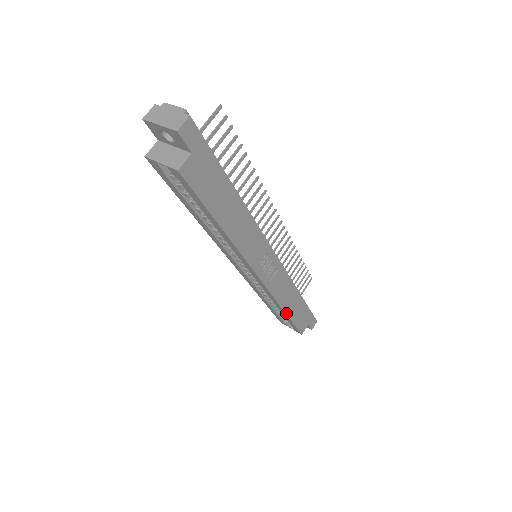
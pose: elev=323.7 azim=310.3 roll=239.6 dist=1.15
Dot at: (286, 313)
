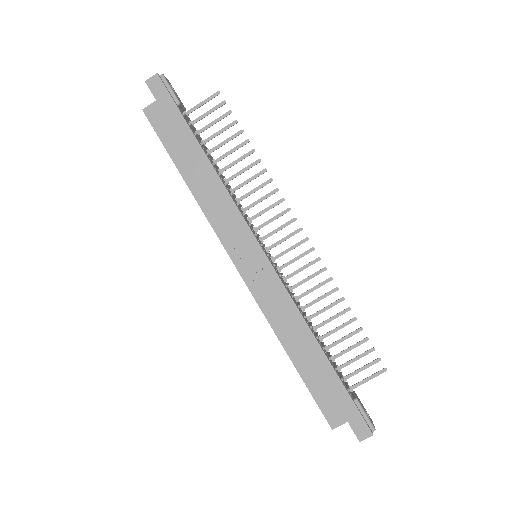
Dot at: (290, 357)
